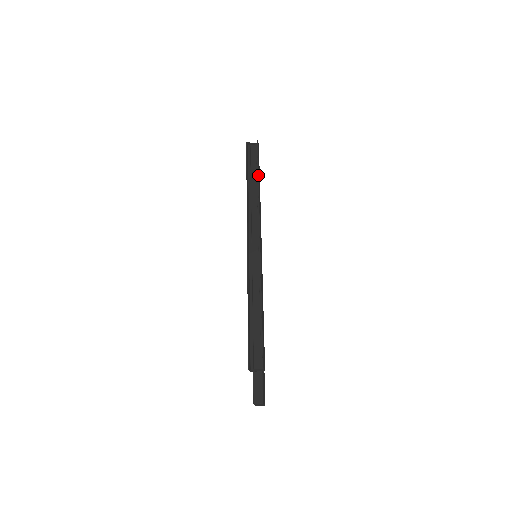
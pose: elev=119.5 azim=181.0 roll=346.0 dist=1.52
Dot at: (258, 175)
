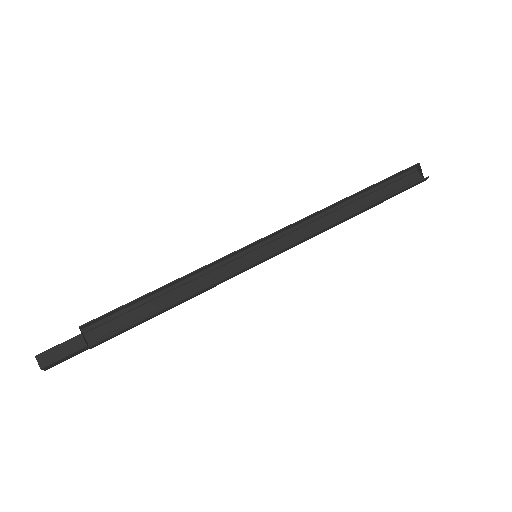
Dot at: (376, 203)
